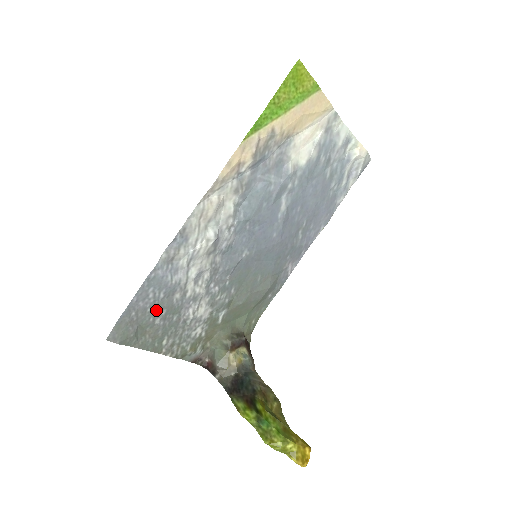
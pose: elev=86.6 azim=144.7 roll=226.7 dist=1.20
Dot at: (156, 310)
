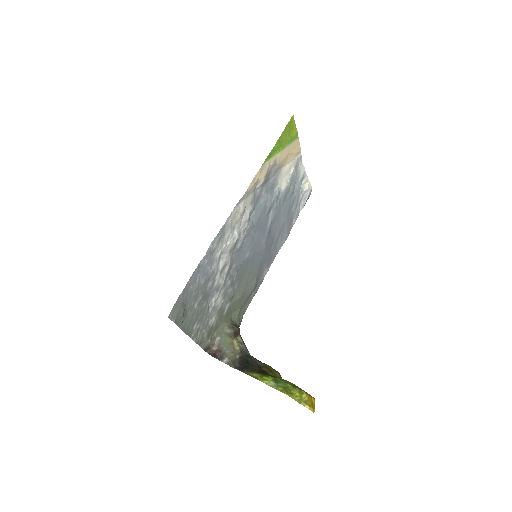
Dot at: (197, 295)
